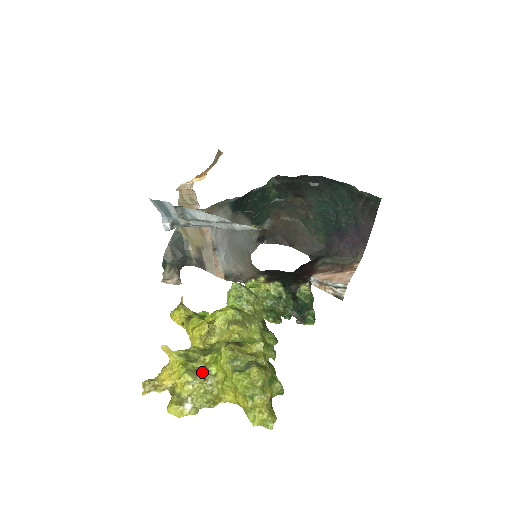
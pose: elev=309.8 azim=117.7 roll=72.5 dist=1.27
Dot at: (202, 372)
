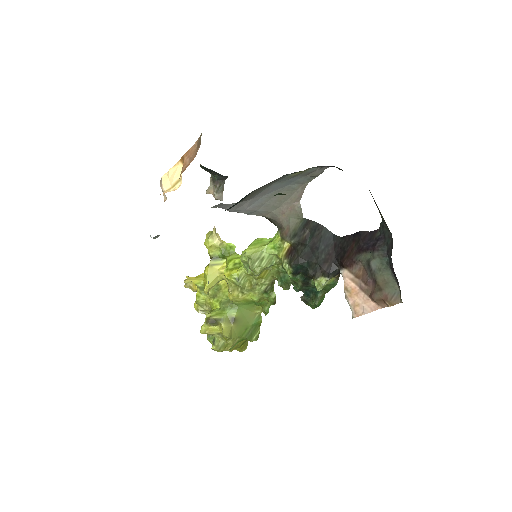
Dot at: (207, 306)
